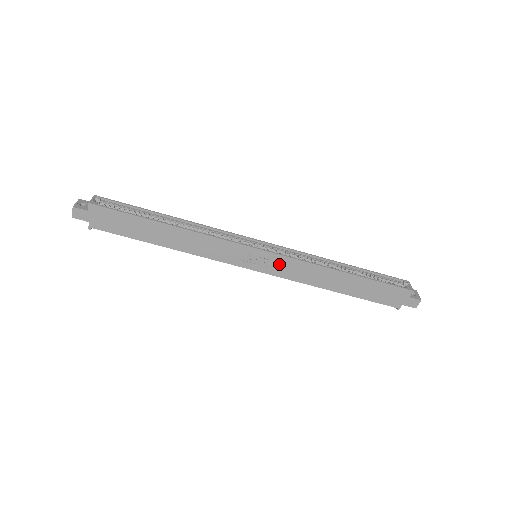
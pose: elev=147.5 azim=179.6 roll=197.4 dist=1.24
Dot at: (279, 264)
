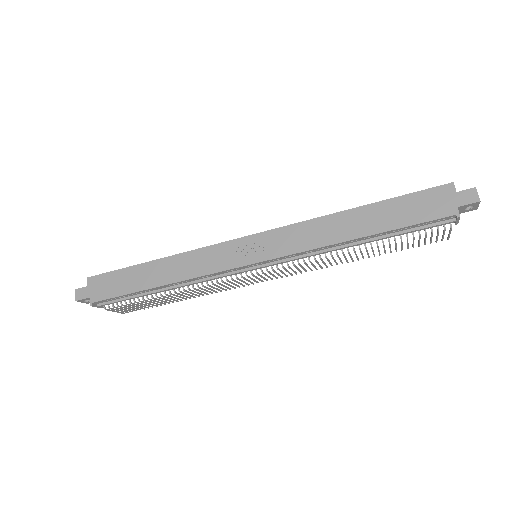
Dot at: (276, 241)
